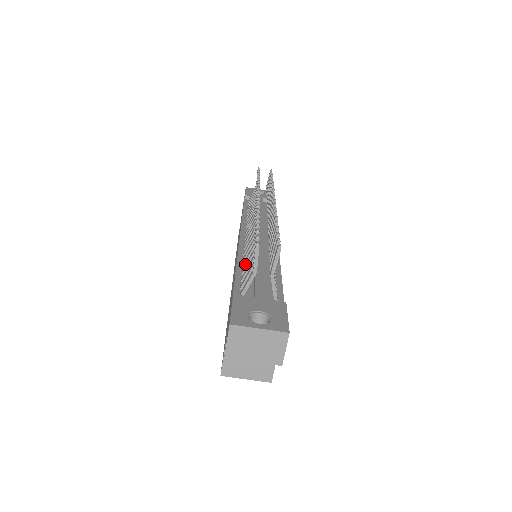
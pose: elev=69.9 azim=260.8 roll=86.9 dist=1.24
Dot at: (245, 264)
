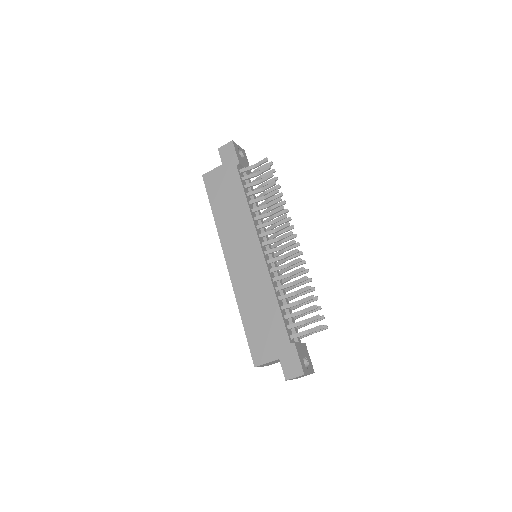
Dot at: (286, 305)
